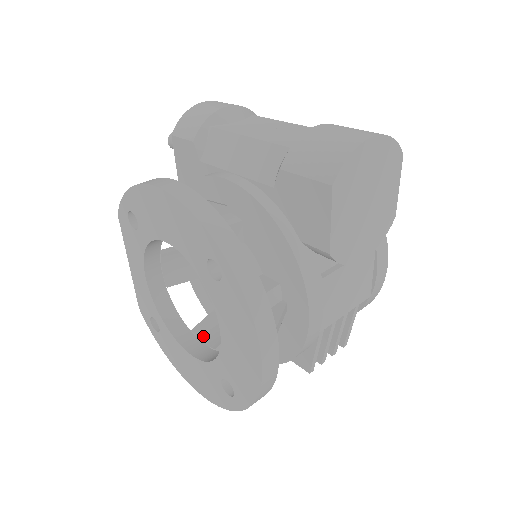
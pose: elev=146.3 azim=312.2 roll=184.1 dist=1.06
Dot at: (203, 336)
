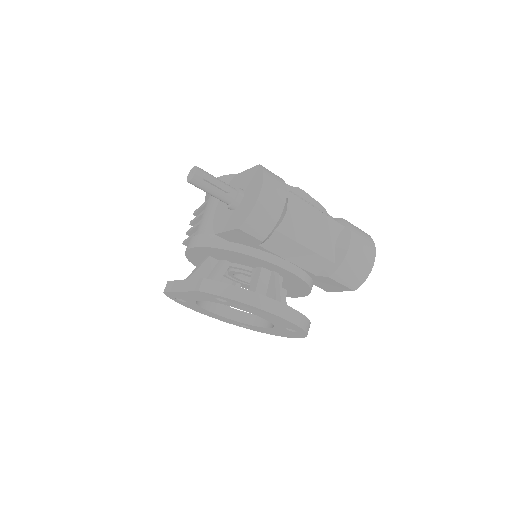
Dot at: occluded
